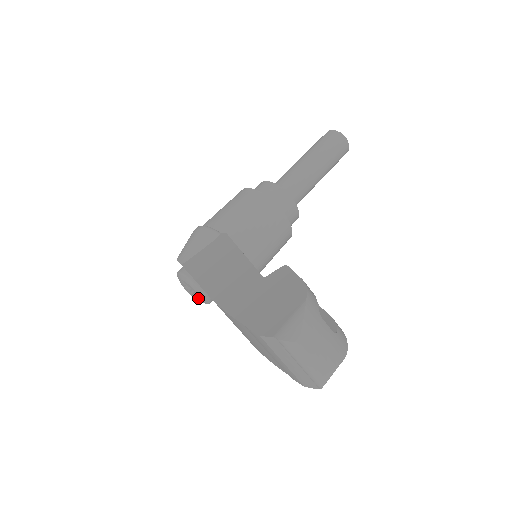
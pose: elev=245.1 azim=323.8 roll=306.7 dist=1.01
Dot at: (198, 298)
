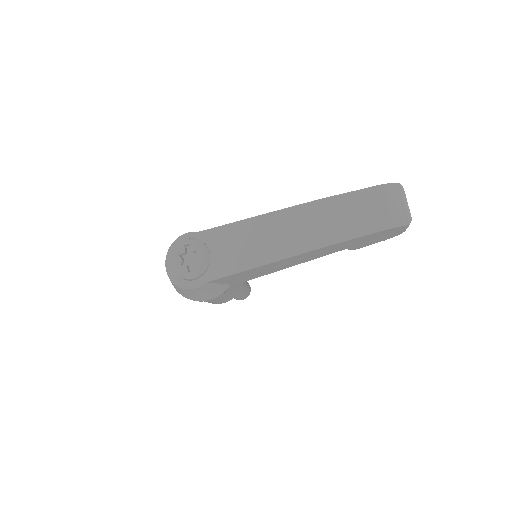
Dot at: (188, 269)
